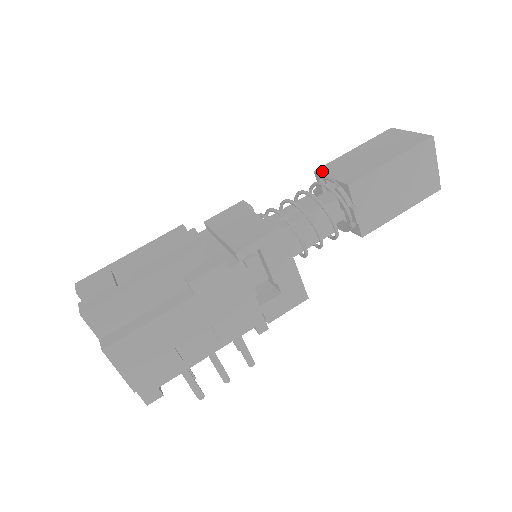
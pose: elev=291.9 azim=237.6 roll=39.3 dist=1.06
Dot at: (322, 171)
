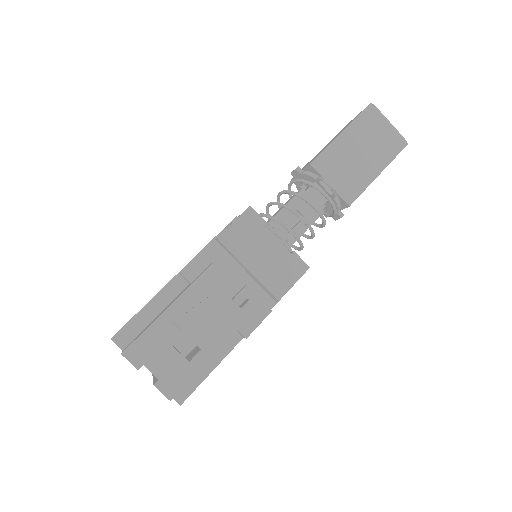
Dot at: (319, 168)
